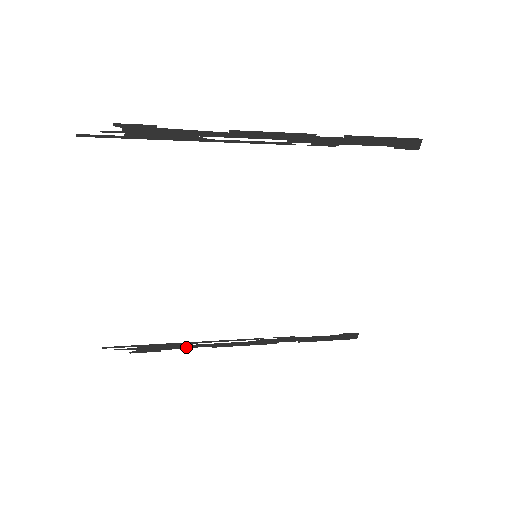
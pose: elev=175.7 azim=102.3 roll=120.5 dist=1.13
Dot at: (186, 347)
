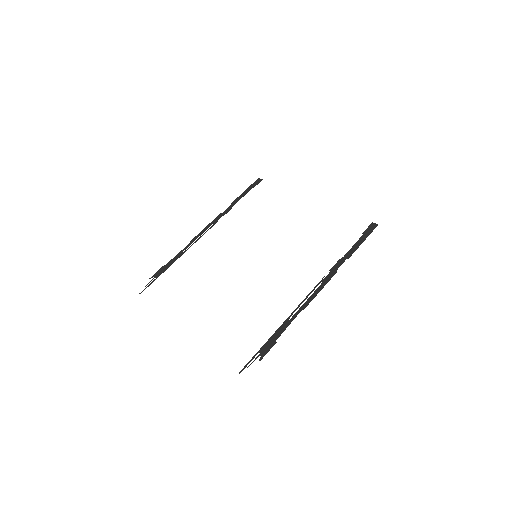
Dot at: (178, 255)
